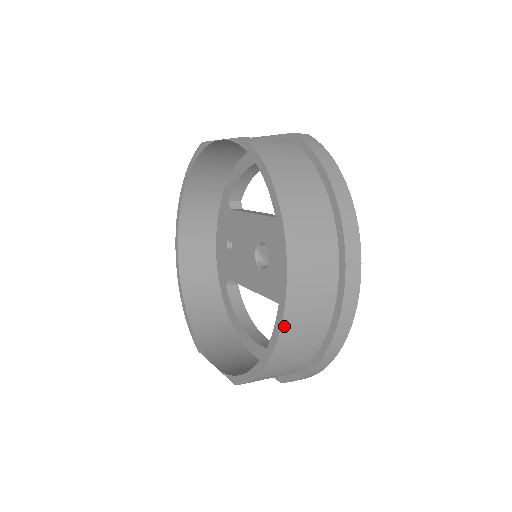
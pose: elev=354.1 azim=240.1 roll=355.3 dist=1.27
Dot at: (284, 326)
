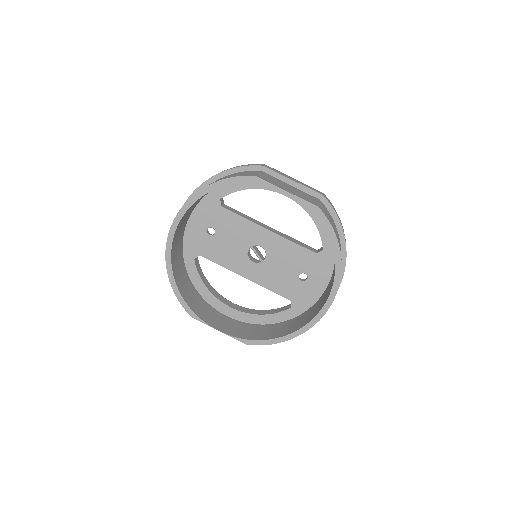
Dot at: occluded
